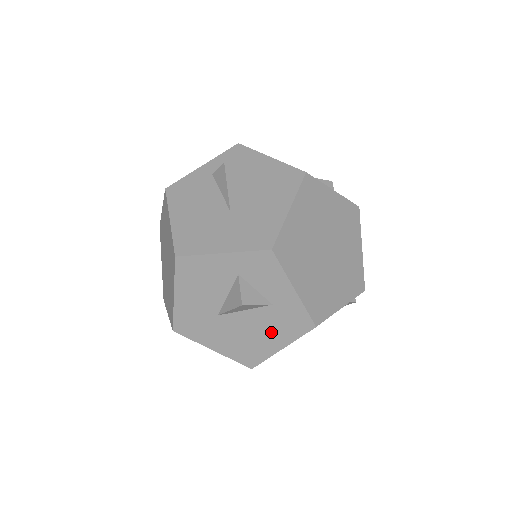
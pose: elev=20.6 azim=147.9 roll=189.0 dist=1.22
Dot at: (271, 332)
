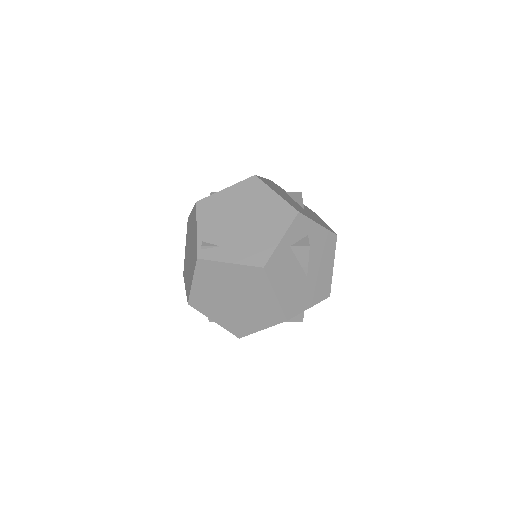
Dot at: occluded
